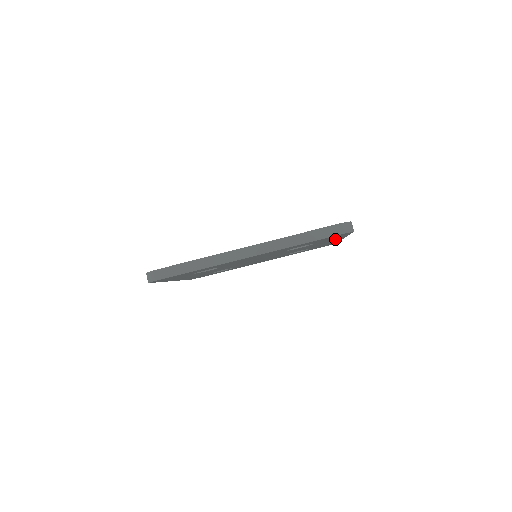
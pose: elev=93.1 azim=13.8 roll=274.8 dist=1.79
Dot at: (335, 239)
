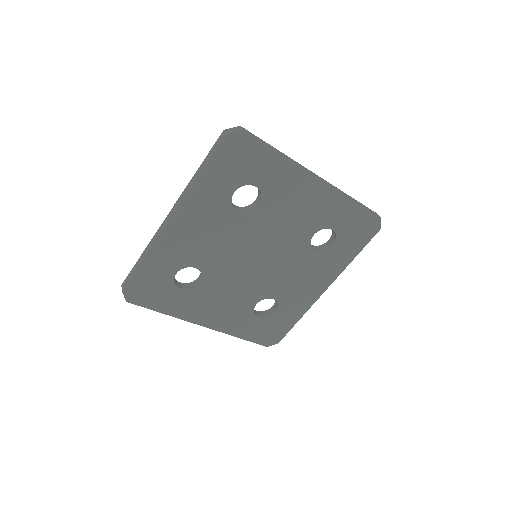
Dot at: (335, 267)
